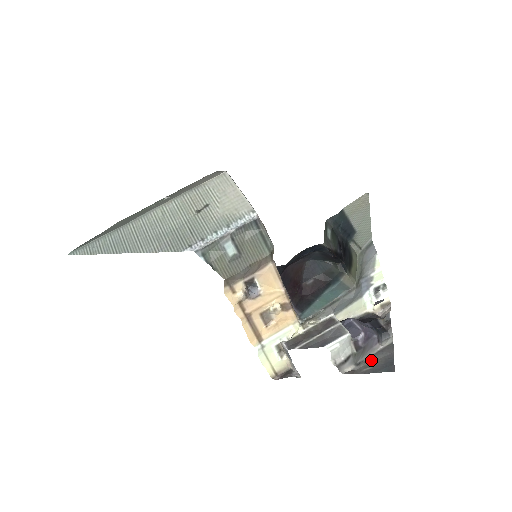
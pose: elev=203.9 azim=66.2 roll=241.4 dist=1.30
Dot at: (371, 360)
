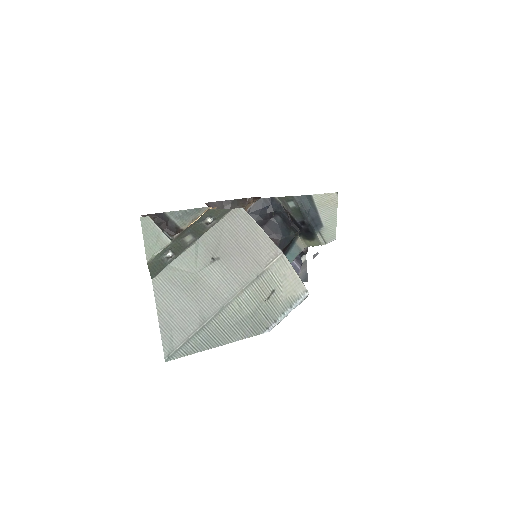
Dot at: occluded
